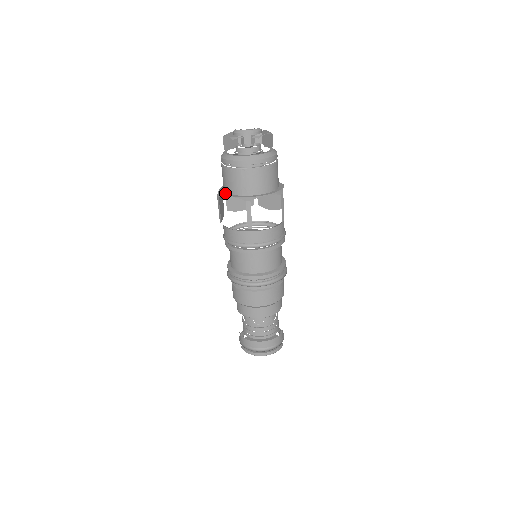
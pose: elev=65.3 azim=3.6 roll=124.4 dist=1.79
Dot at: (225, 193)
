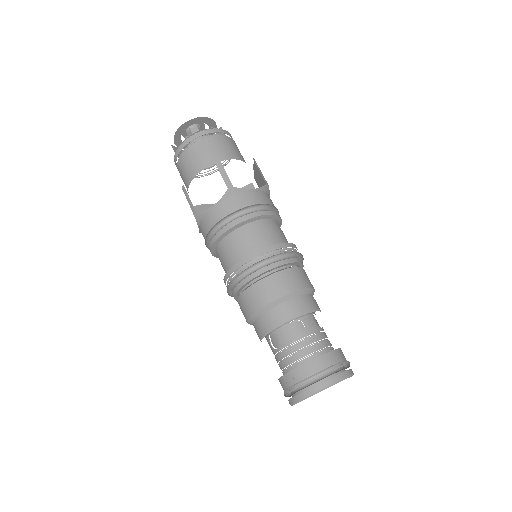
Dot at: (189, 180)
